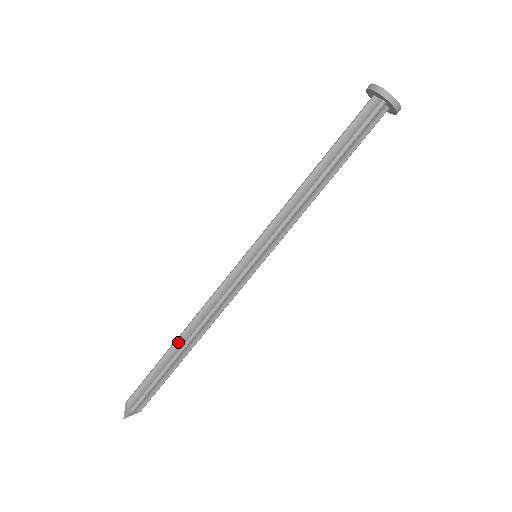
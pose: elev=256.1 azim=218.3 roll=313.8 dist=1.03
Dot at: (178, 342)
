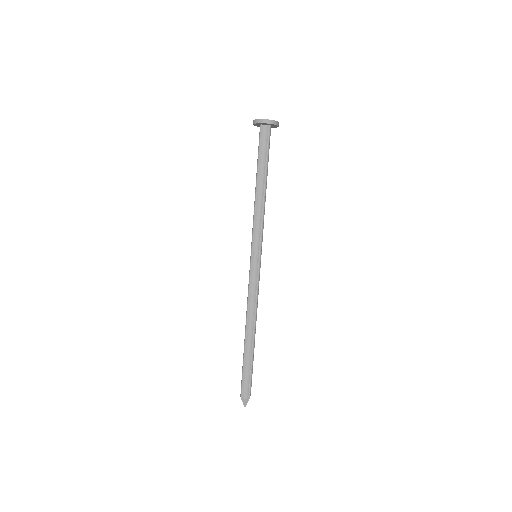
Dot at: occluded
